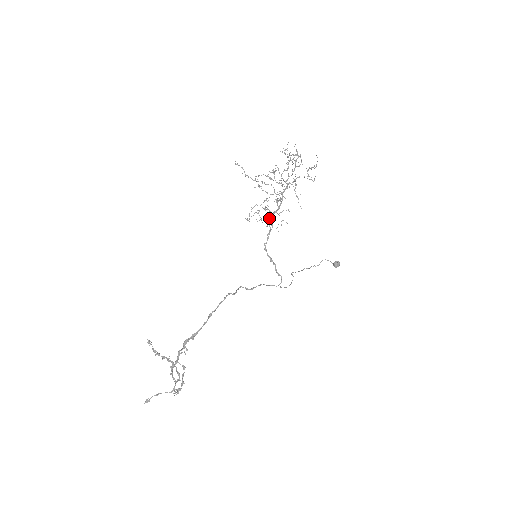
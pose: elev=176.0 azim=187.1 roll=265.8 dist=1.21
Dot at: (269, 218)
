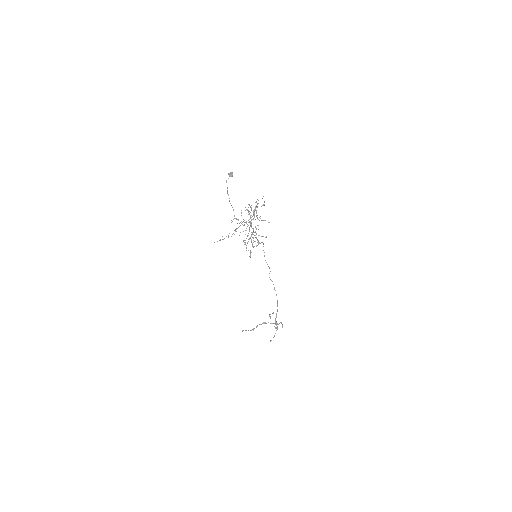
Dot at: occluded
